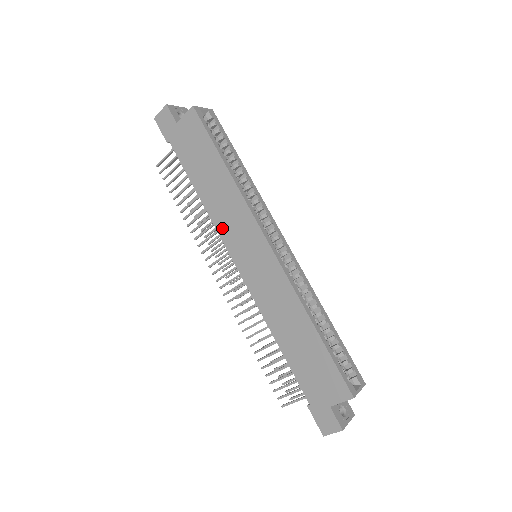
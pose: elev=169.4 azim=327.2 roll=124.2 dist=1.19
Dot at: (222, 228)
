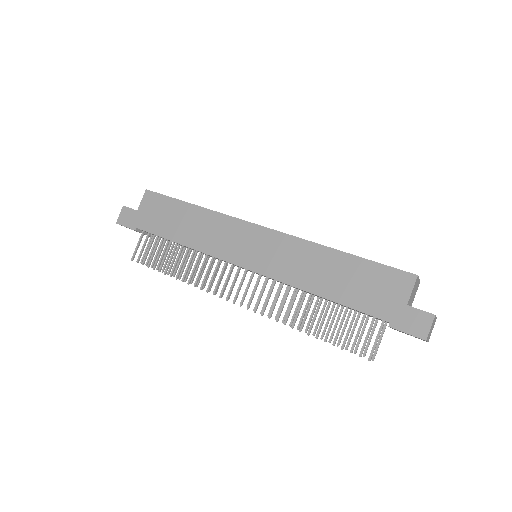
Dot at: (214, 250)
